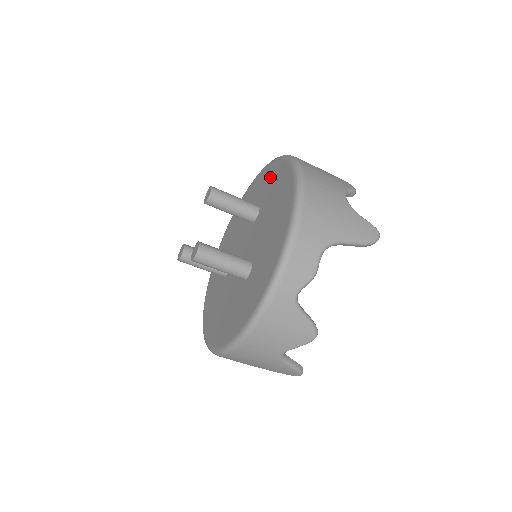
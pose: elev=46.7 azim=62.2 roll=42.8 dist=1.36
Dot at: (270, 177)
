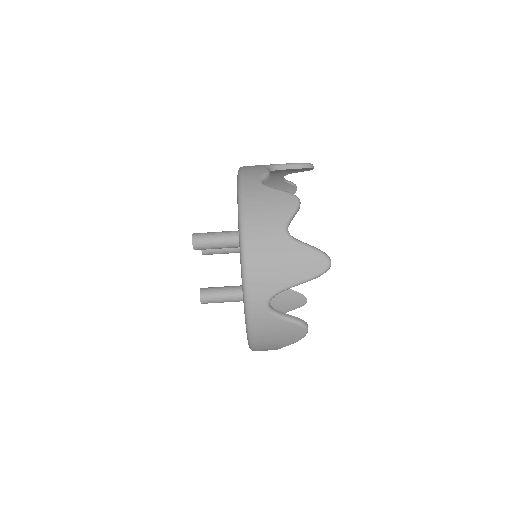
Dot at: occluded
